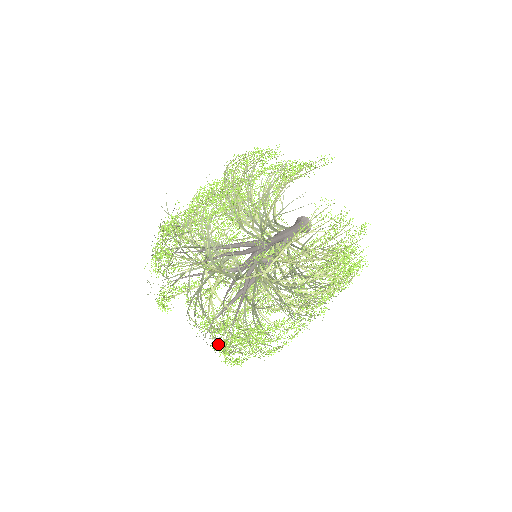
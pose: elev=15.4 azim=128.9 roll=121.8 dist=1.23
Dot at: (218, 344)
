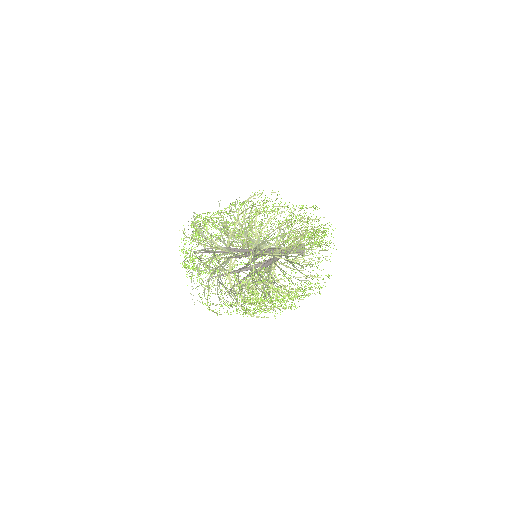
Dot at: occluded
